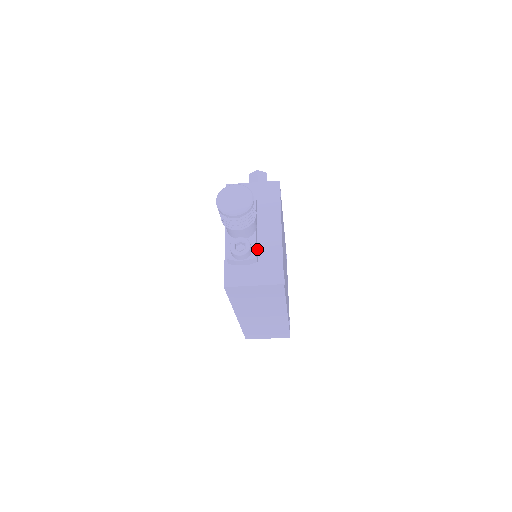
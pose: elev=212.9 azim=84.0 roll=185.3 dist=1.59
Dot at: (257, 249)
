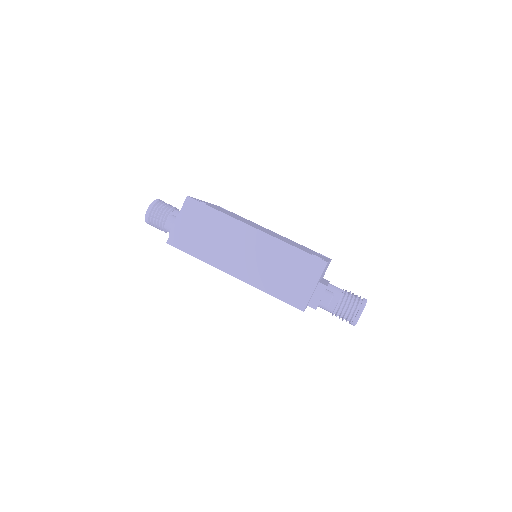
Dot at: occluded
